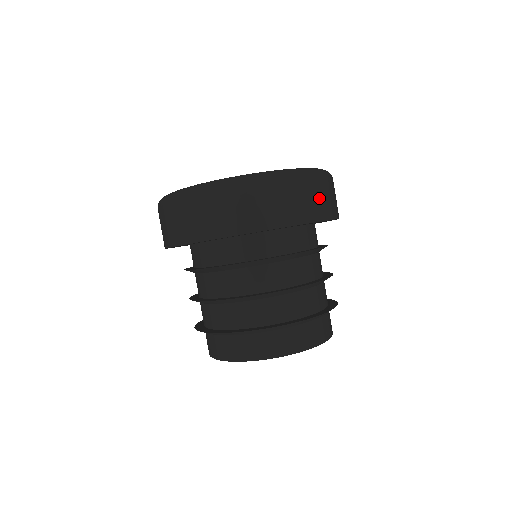
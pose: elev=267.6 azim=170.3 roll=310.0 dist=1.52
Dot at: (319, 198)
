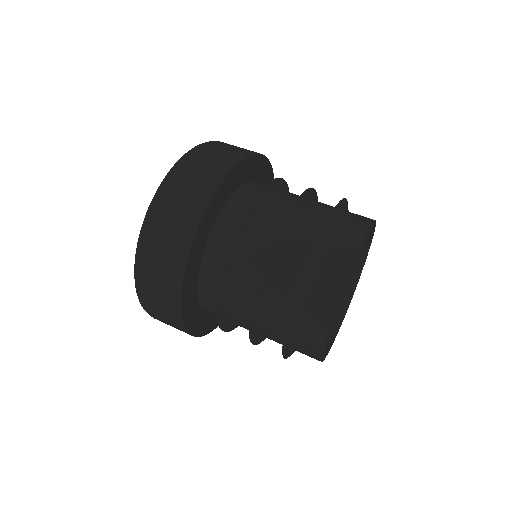
Dot at: (200, 173)
